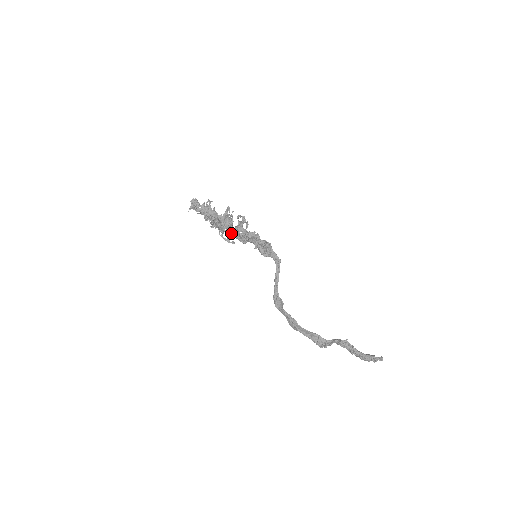
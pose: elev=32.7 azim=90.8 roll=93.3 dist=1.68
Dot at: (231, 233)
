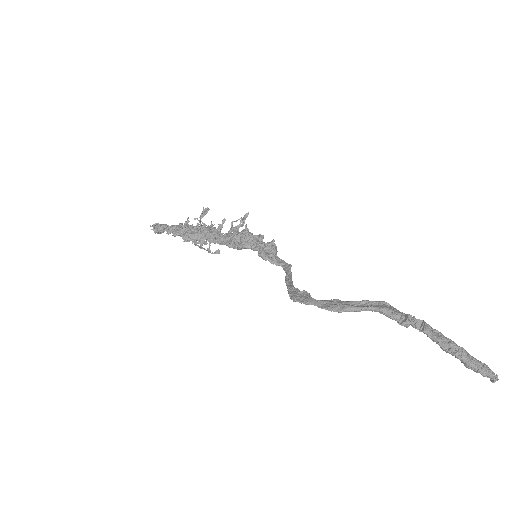
Dot at: (217, 240)
